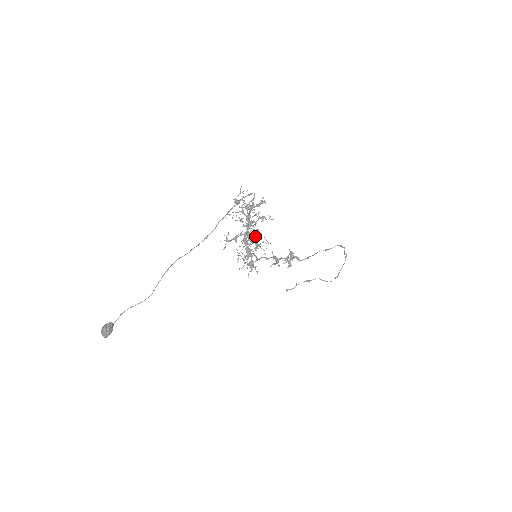
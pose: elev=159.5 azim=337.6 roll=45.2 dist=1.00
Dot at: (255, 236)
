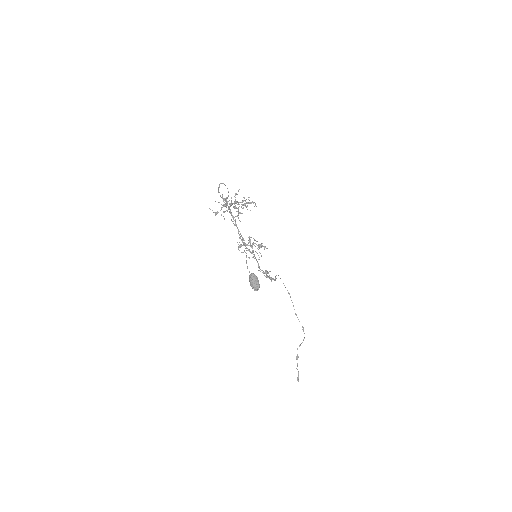
Dot at: (244, 200)
